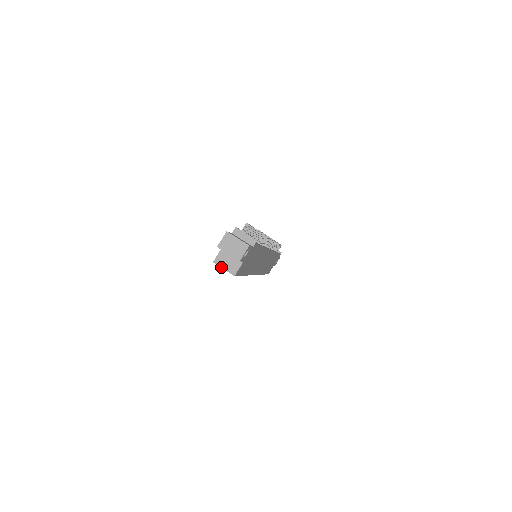
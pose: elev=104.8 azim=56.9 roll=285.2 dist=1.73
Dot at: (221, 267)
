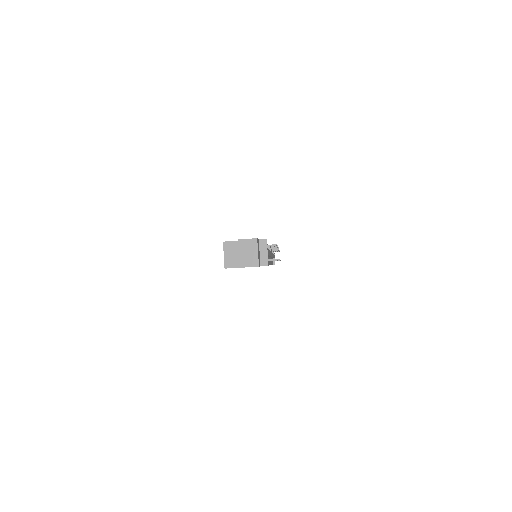
Dot at: (224, 252)
